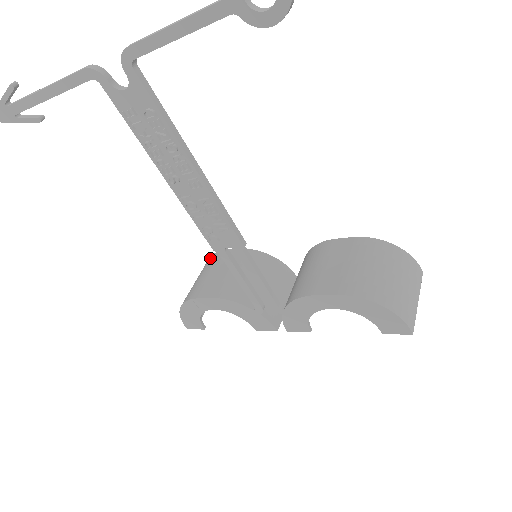
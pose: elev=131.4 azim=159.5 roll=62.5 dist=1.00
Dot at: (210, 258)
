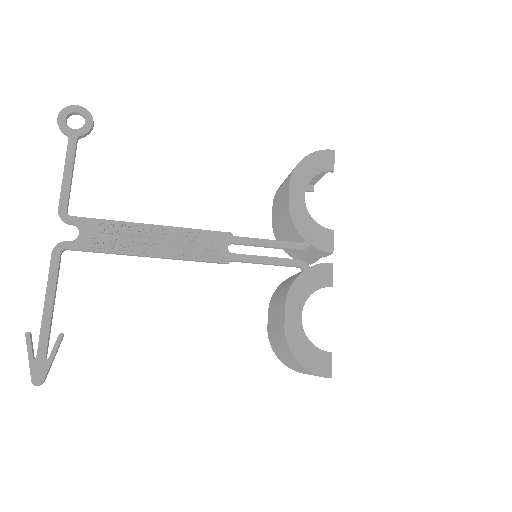
Dot at: (272, 347)
